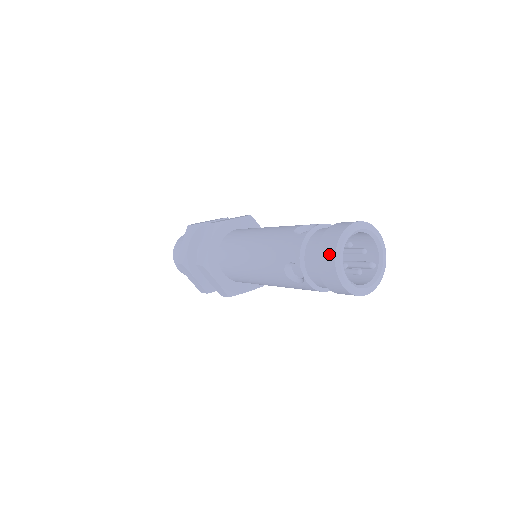
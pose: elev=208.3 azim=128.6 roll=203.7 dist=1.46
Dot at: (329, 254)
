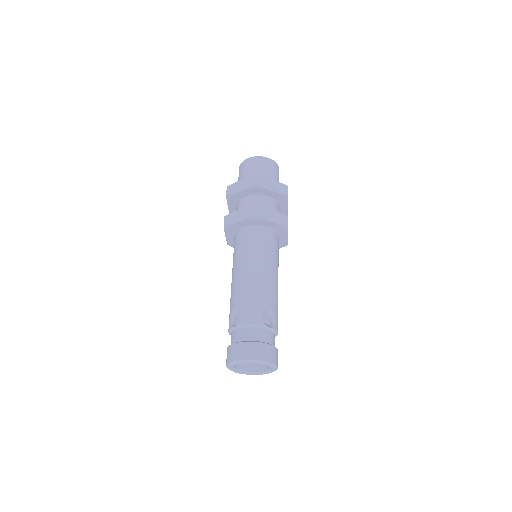
Dot at: occluded
